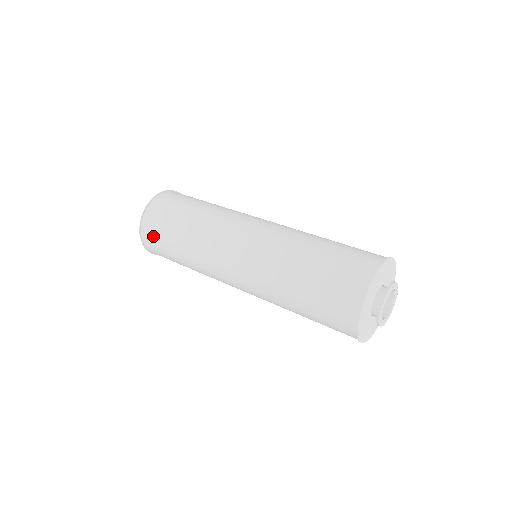
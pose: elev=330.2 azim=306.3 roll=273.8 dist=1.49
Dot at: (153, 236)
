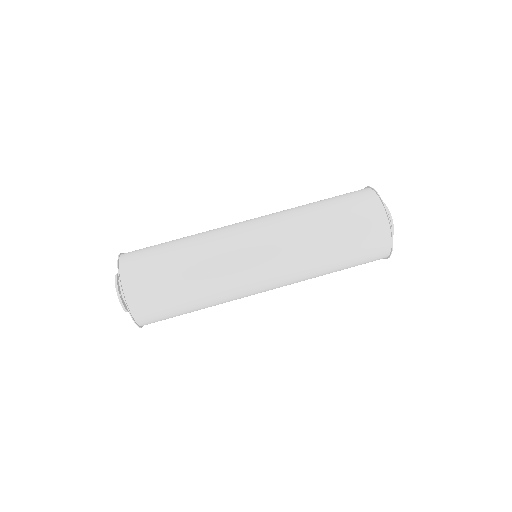
Dot at: occluded
